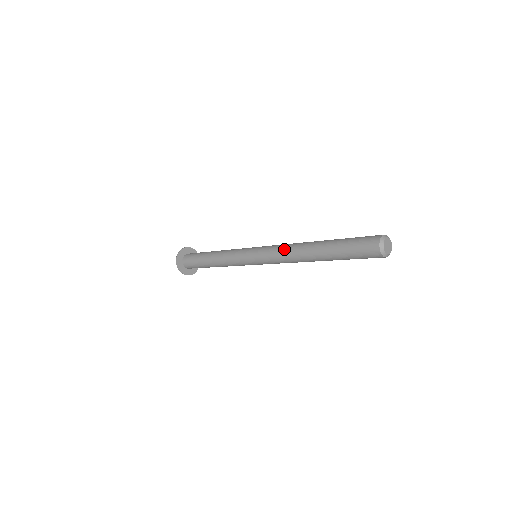
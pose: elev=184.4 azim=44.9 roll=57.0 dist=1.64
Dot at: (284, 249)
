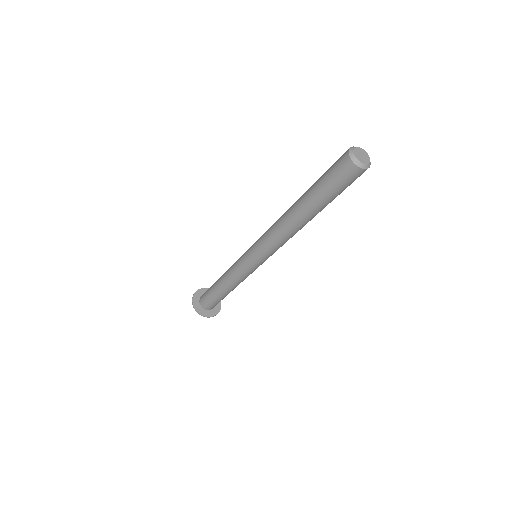
Dot at: occluded
